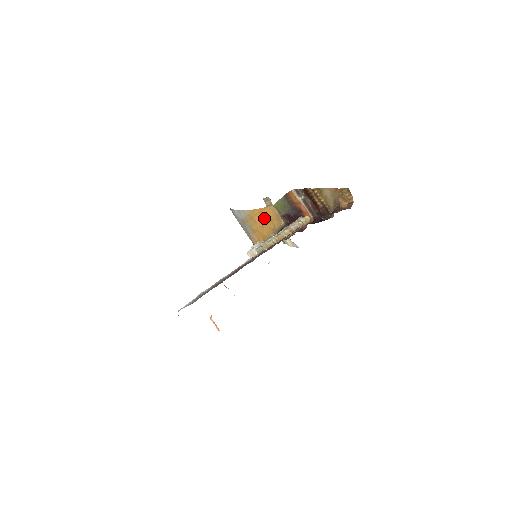
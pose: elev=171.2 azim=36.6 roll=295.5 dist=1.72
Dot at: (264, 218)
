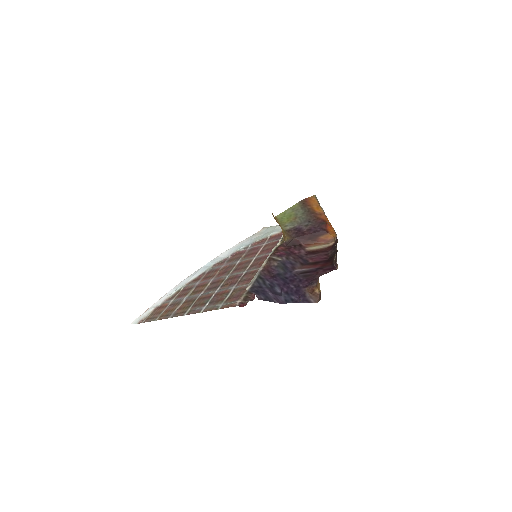
Dot at: occluded
